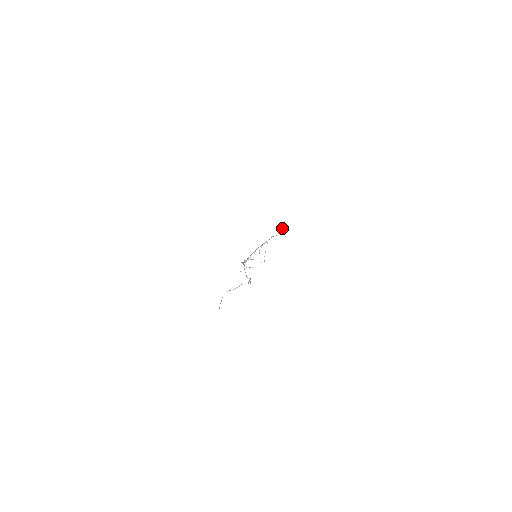
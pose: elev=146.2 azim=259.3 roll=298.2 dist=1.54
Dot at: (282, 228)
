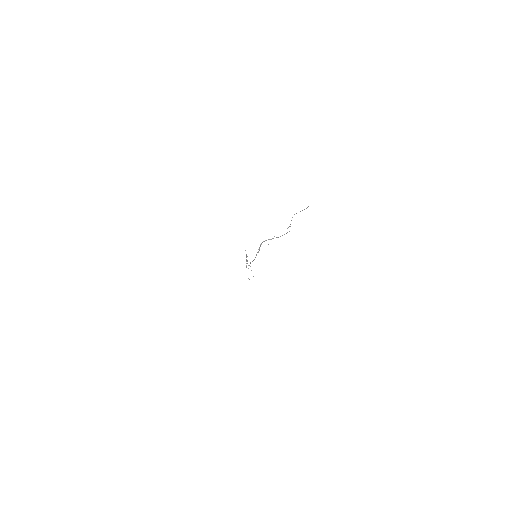
Dot at: (246, 254)
